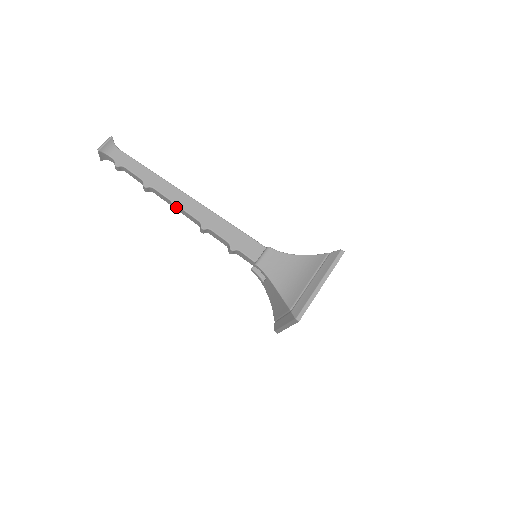
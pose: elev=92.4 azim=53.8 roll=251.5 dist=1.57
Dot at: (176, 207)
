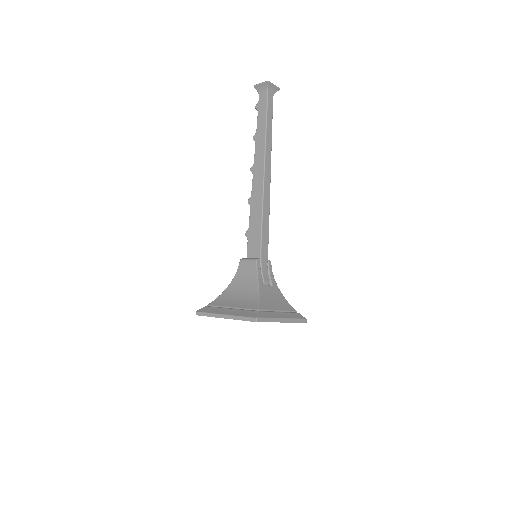
Dot at: (251, 171)
